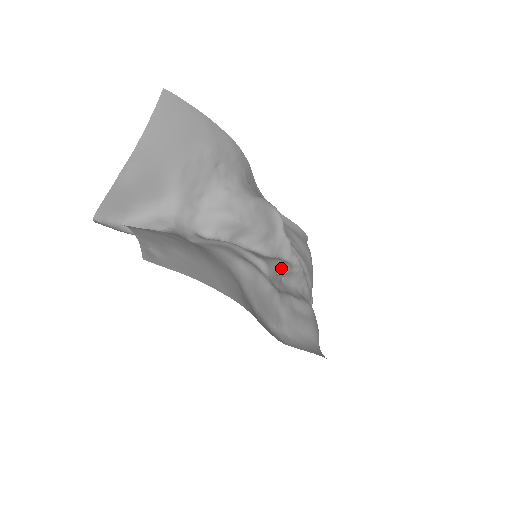
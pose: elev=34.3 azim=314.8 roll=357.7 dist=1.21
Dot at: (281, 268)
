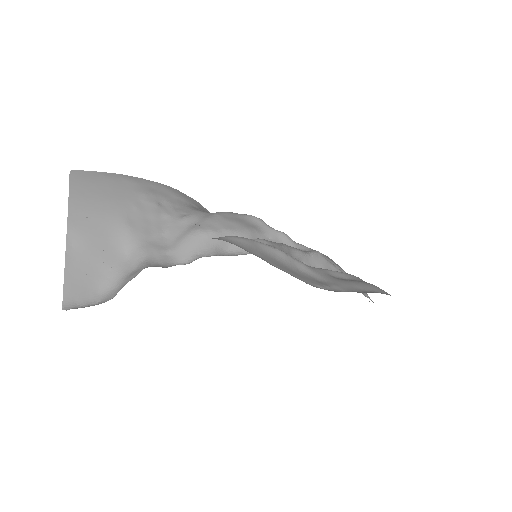
Dot at: (288, 248)
